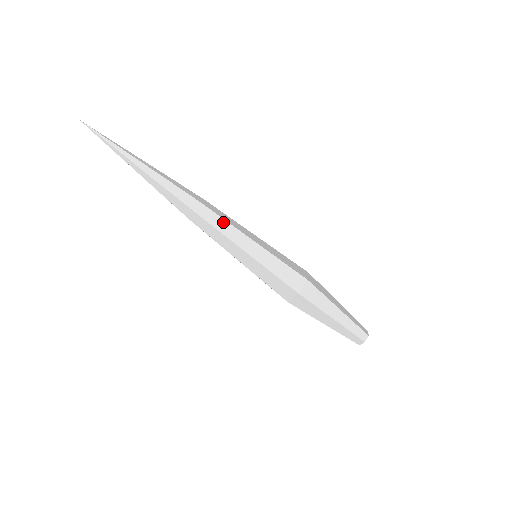
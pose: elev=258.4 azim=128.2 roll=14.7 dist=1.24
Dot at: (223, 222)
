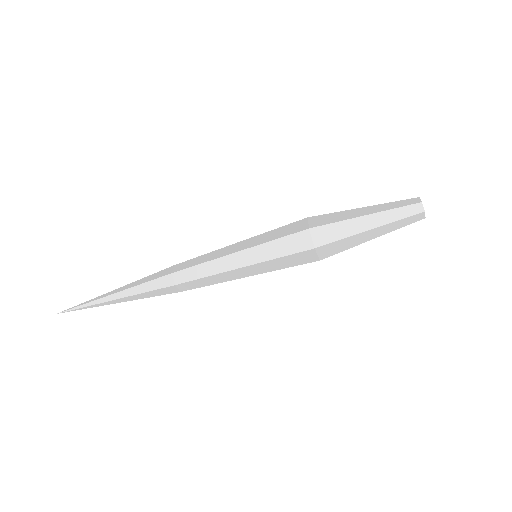
Dot at: (201, 267)
